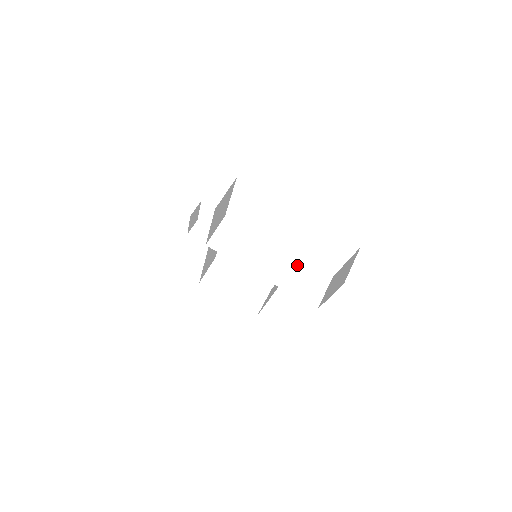
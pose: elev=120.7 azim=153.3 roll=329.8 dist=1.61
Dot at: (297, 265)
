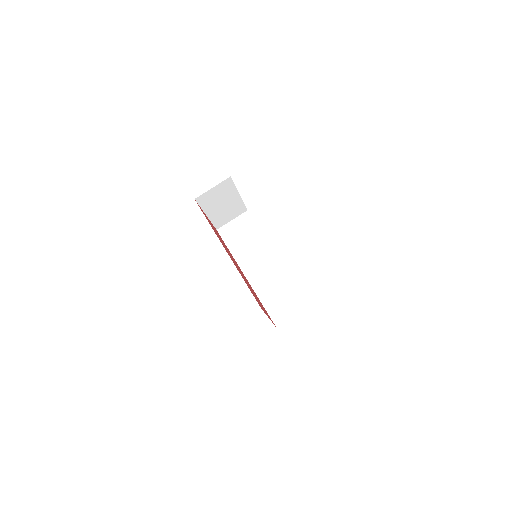
Dot at: (284, 279)
